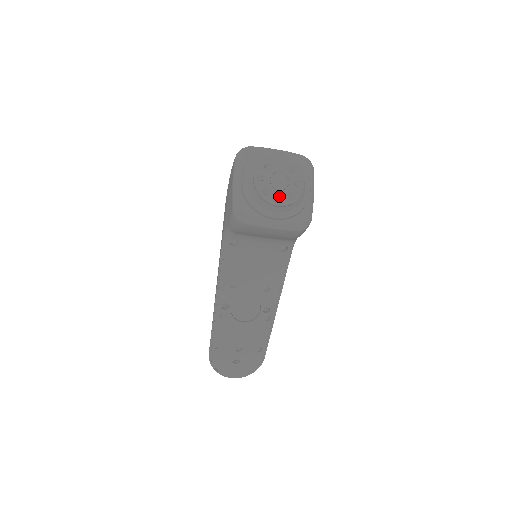
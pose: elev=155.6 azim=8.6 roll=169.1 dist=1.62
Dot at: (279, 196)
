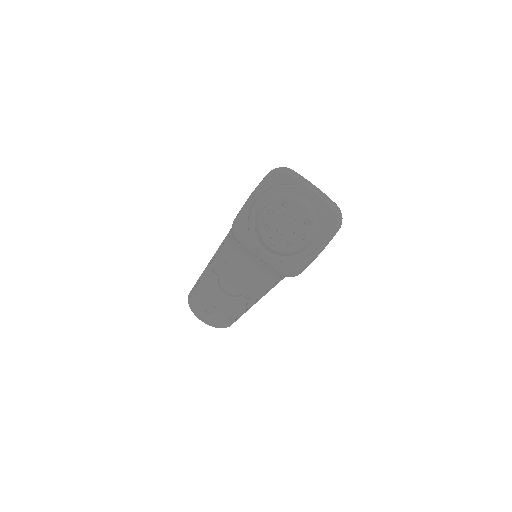
Dot at: (277, 239)
